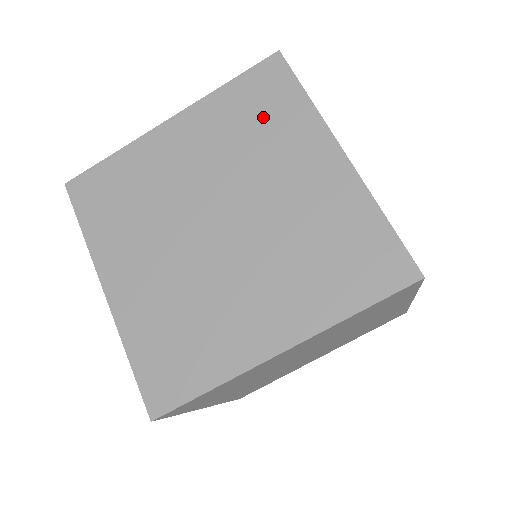
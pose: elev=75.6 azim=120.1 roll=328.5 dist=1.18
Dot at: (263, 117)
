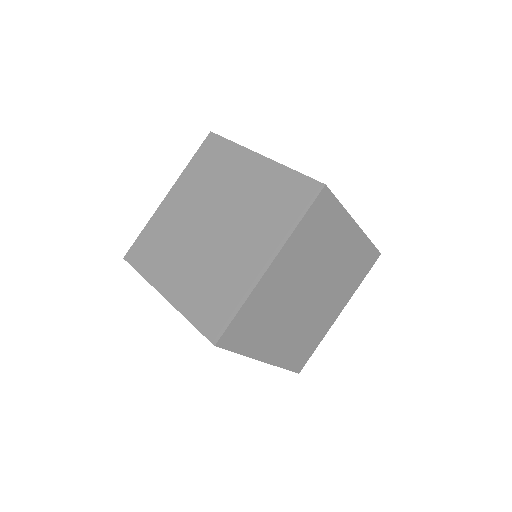
Dot at: (215, 164)
